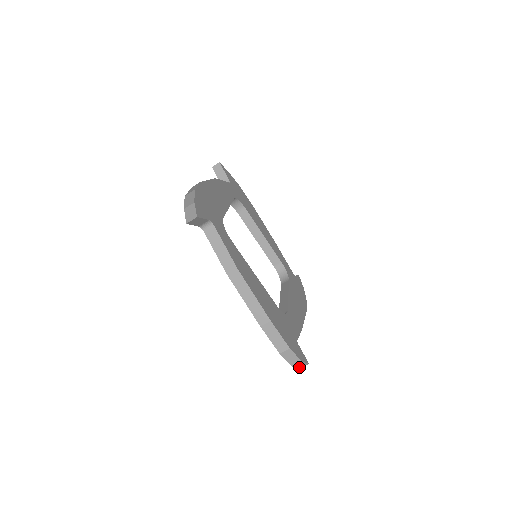
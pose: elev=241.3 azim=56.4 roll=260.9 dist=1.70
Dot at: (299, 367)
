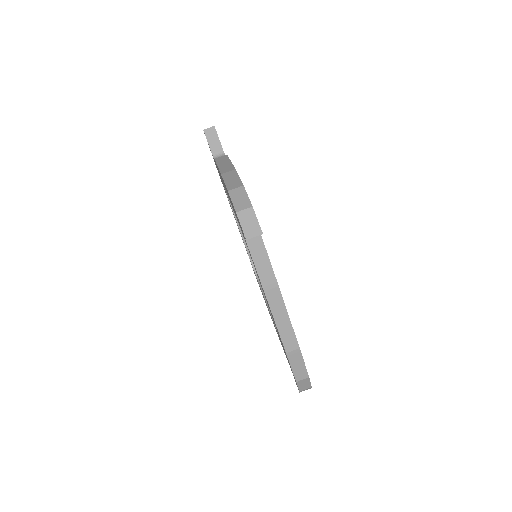
Dot at: (247, 233)
